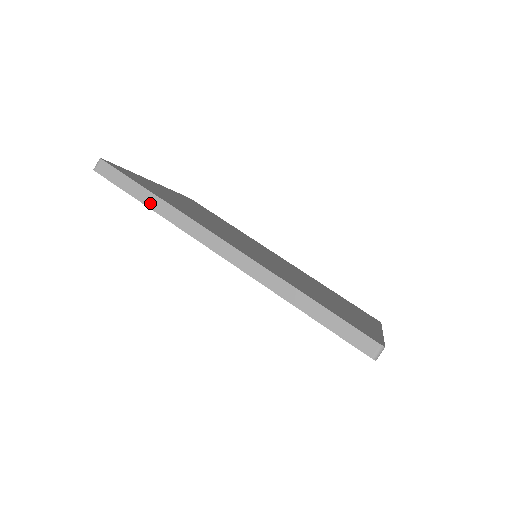
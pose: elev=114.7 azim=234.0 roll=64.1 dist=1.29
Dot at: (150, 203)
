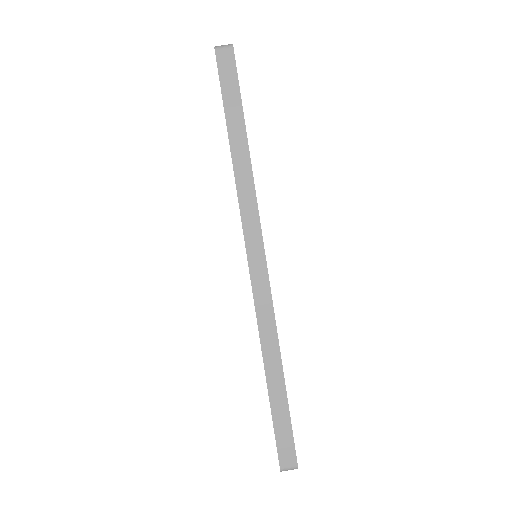
Dot at: (236, 146)
